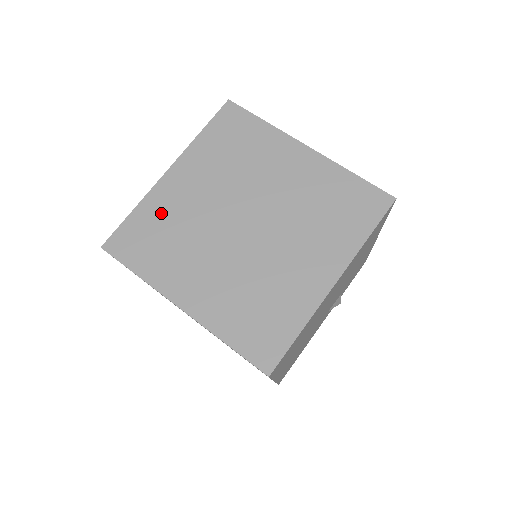
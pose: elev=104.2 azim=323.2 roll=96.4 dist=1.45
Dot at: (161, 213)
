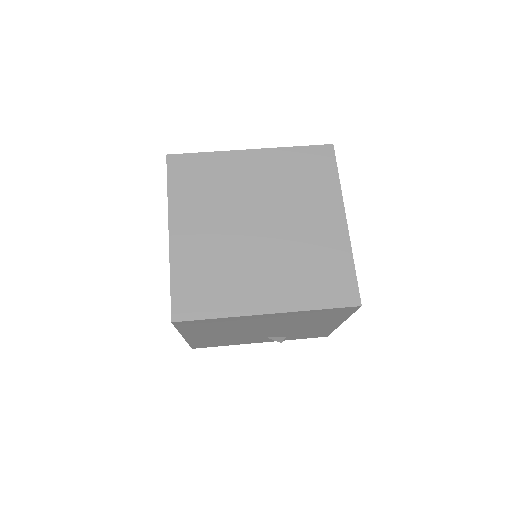
Dot at: (219, 170)
